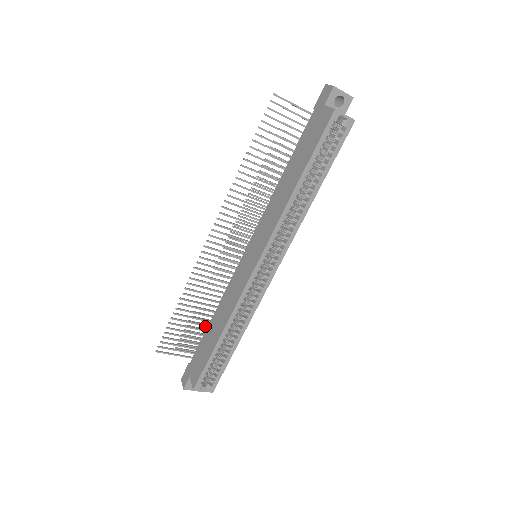
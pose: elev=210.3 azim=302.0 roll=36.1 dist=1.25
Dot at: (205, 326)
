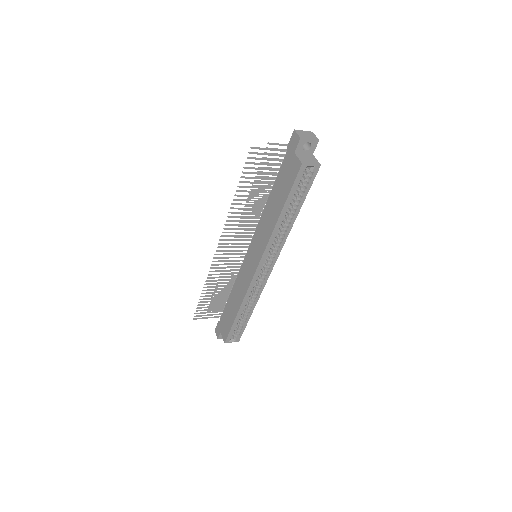
Dot at: occluded
